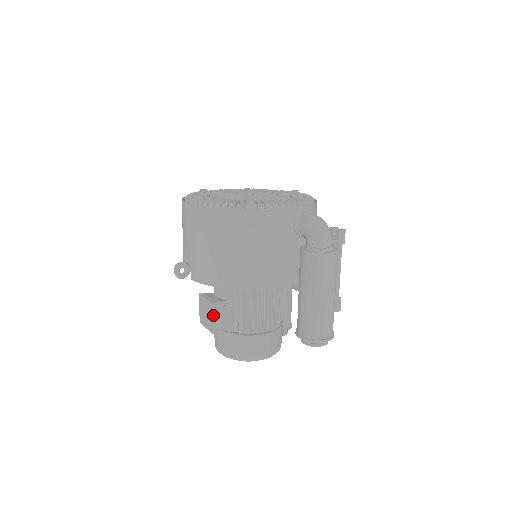
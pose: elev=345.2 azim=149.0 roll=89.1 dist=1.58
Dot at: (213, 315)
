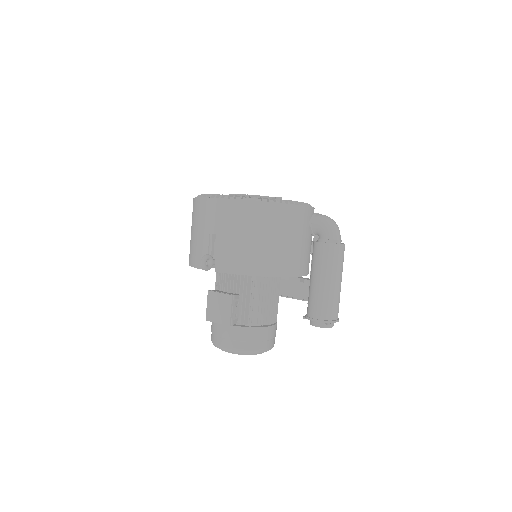
Dot at: (231, 307)
